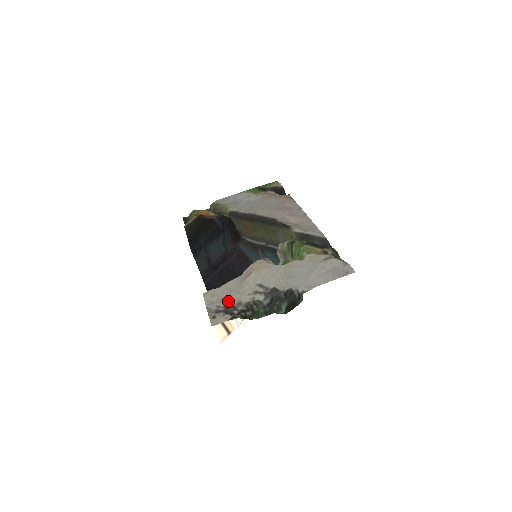
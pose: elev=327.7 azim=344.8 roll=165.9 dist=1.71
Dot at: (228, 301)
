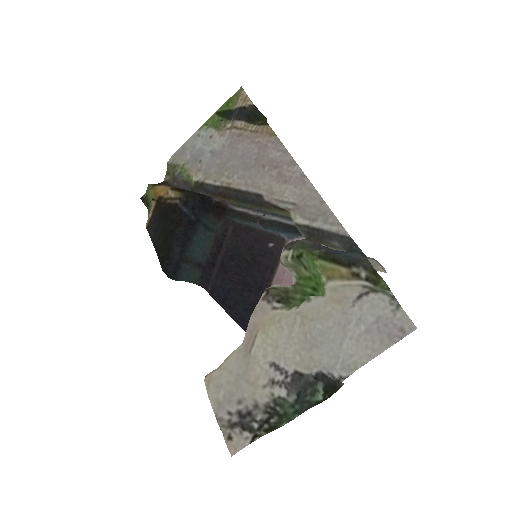
Dot at: (239, 401)
